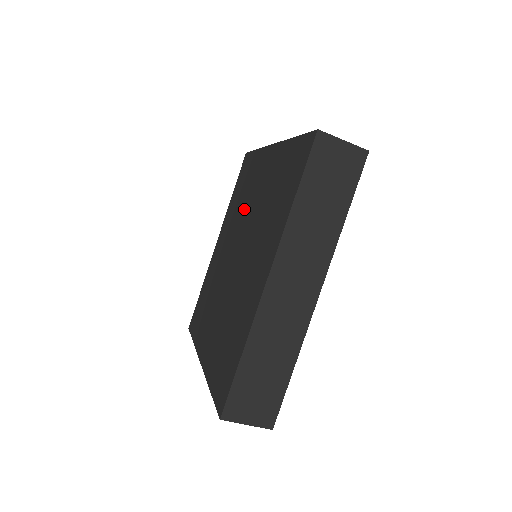
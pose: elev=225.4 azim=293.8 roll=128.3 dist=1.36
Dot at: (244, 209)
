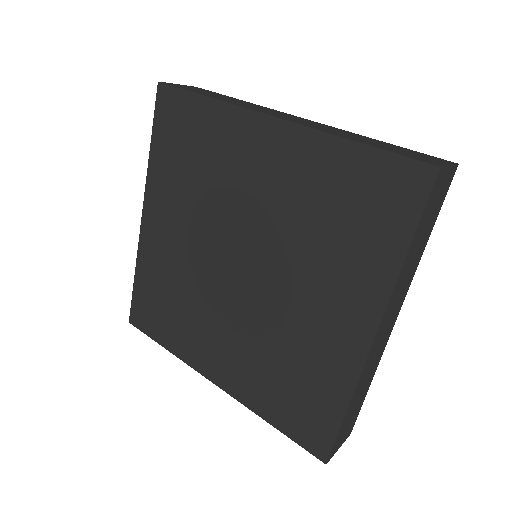
Dot at: (224, 199)
